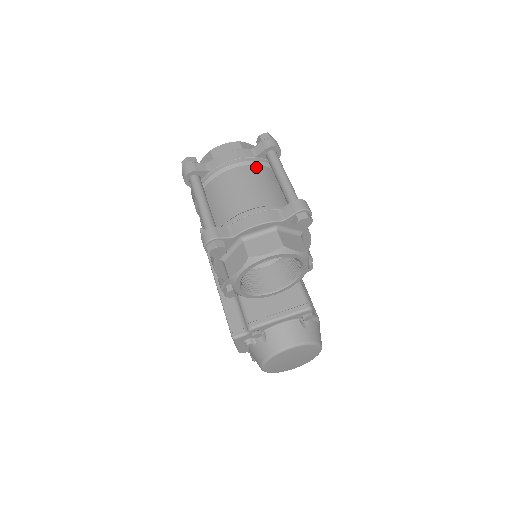
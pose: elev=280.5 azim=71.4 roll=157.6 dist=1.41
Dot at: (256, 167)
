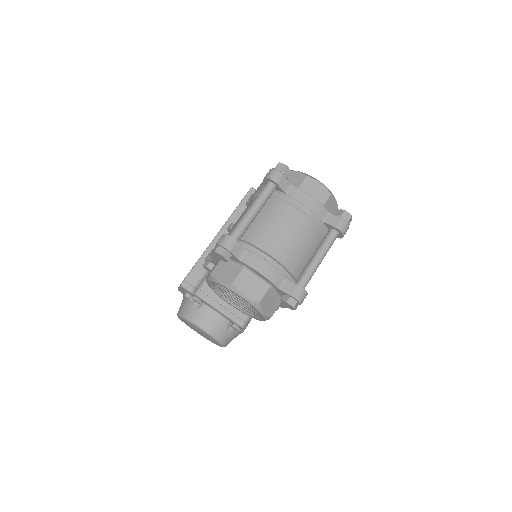
Dot at: (314, 229)
